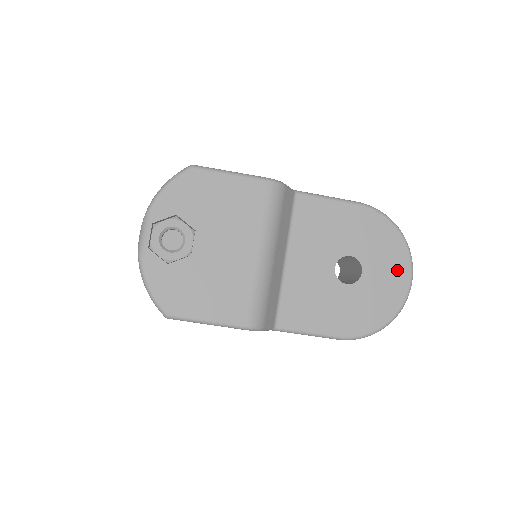
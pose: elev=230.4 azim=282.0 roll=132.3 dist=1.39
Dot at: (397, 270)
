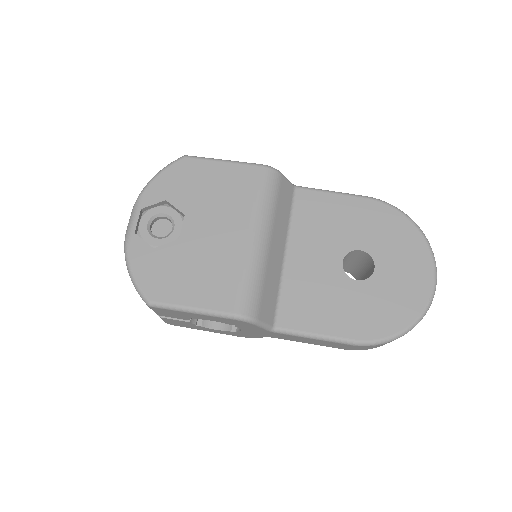
Dot at: (416, 265)
